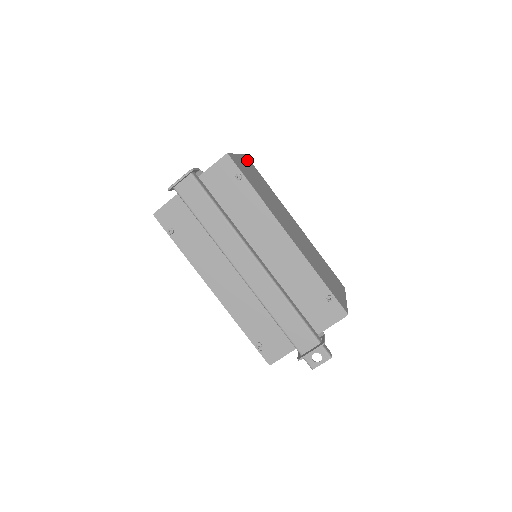
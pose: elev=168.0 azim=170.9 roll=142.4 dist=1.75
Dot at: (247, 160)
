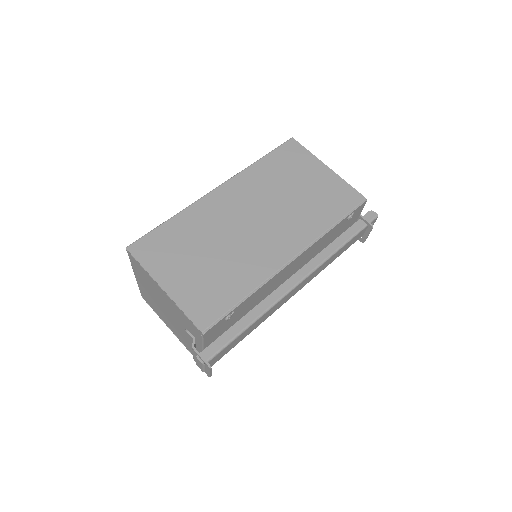
Dot at: (147, 257)
